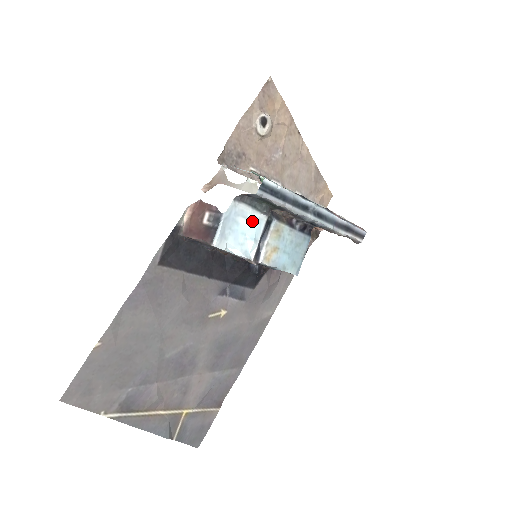
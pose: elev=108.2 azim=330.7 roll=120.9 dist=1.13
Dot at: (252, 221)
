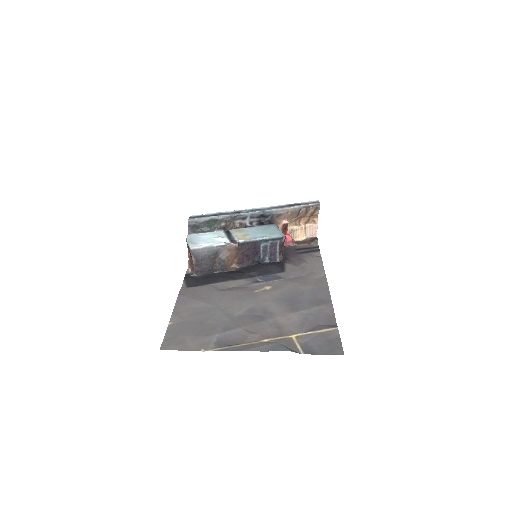
Dot at: (211, 235)
